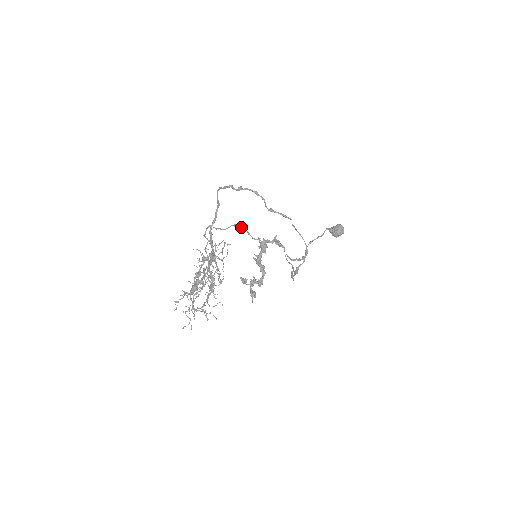
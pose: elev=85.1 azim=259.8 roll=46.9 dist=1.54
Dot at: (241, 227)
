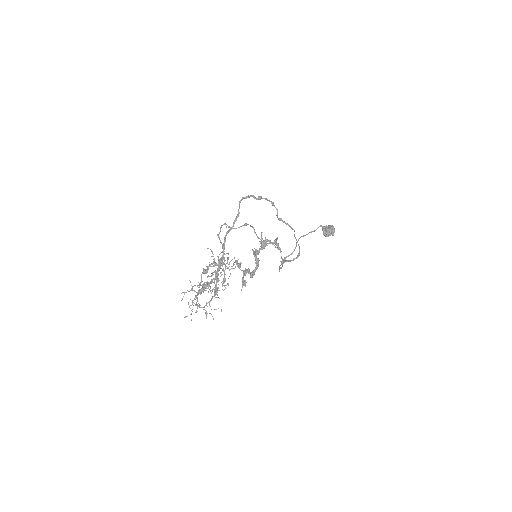
Dot at: (250, 226)
